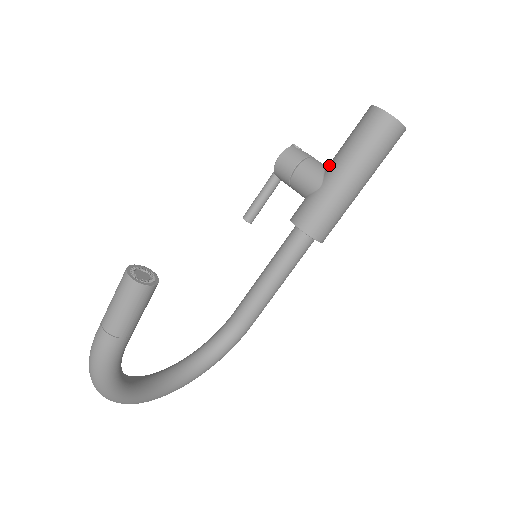
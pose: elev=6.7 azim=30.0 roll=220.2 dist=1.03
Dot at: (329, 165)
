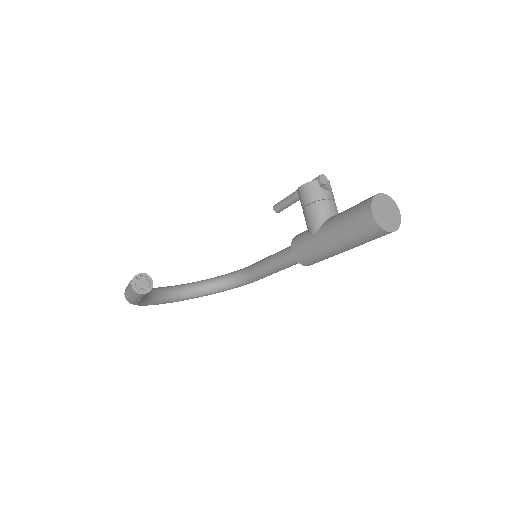
Dot at: (327, 221)
